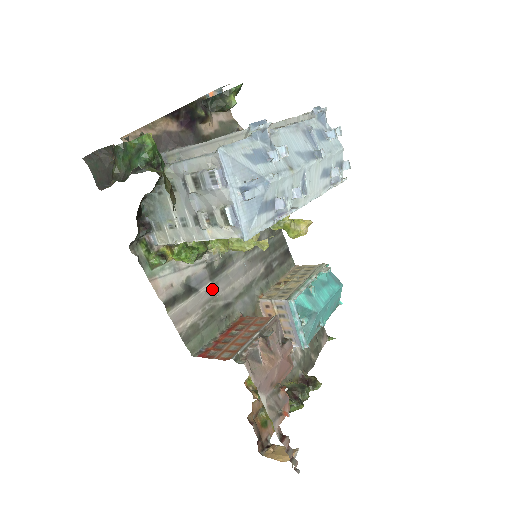
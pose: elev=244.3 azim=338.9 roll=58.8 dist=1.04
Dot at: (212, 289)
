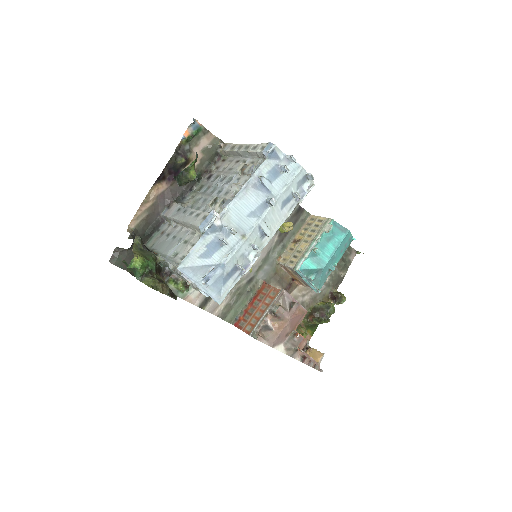
Dot at: occluded
